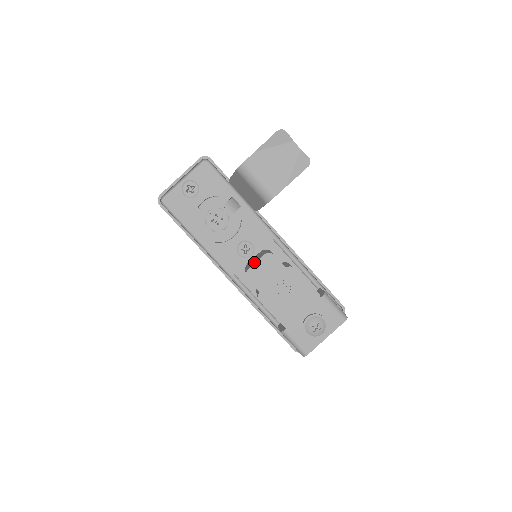
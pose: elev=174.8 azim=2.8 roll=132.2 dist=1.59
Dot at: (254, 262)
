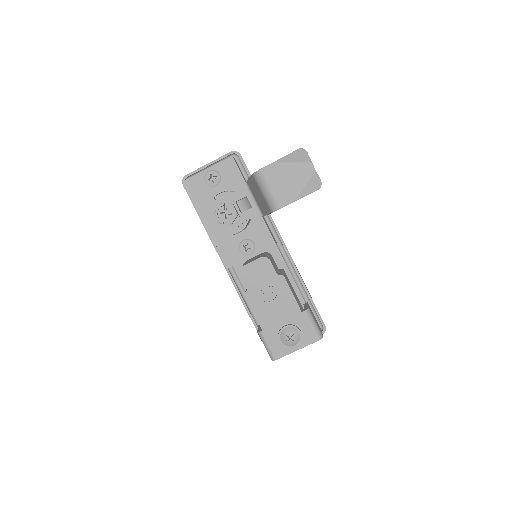
Dot at: (250, 261)
